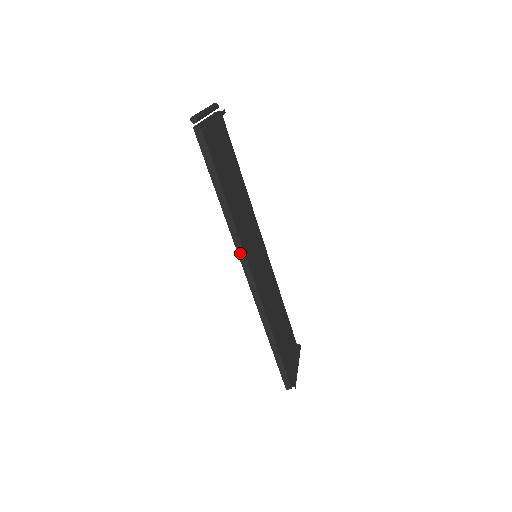
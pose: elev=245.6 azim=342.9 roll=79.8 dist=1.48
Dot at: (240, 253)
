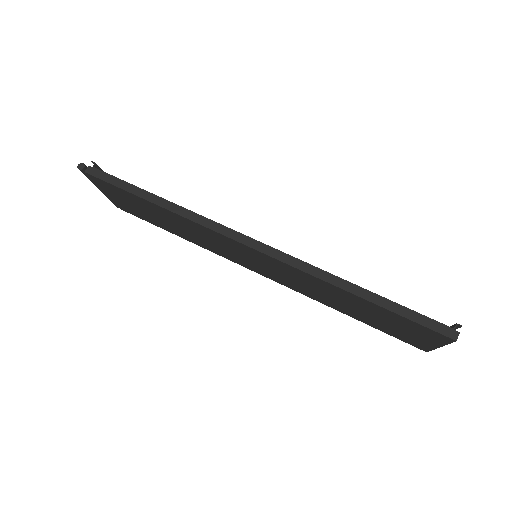
Dot at: (221, 231)
